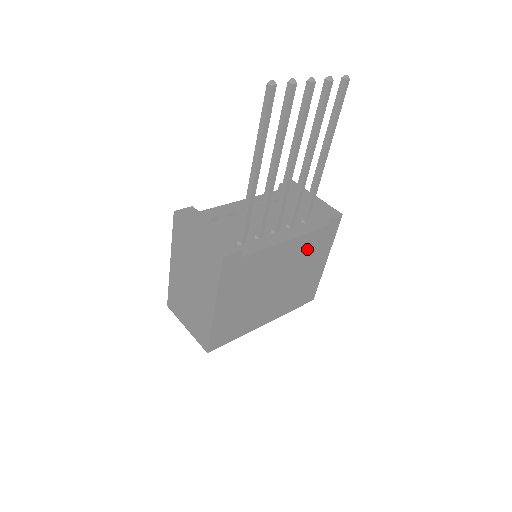
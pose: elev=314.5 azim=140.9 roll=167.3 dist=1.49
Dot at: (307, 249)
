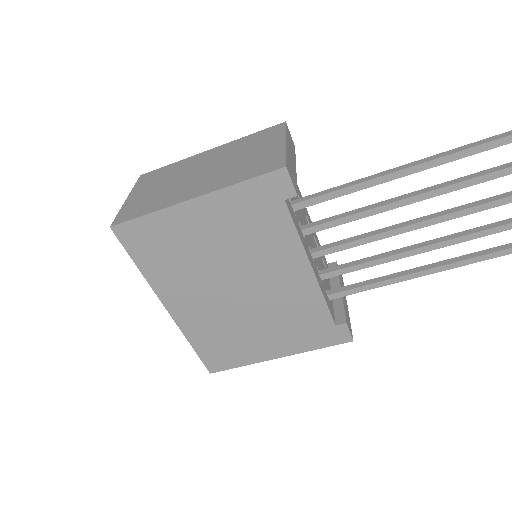
Dot at: (298, 312)
